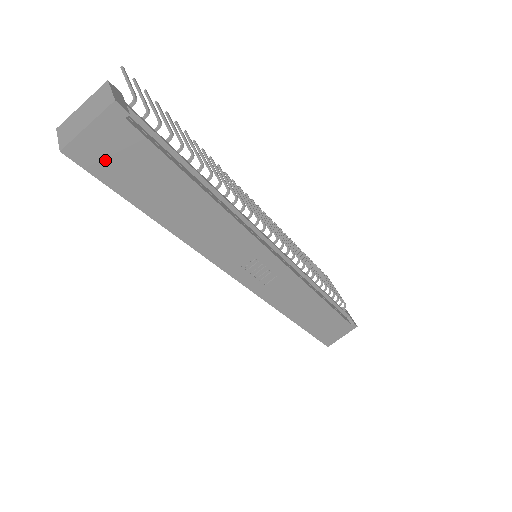
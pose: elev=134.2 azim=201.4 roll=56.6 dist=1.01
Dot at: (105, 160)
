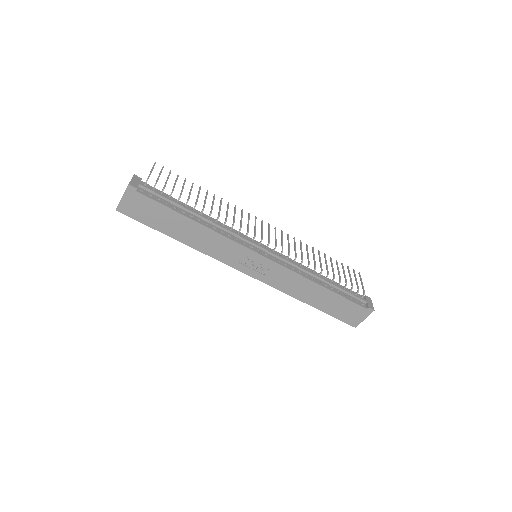
Dot at: (136, 211)
